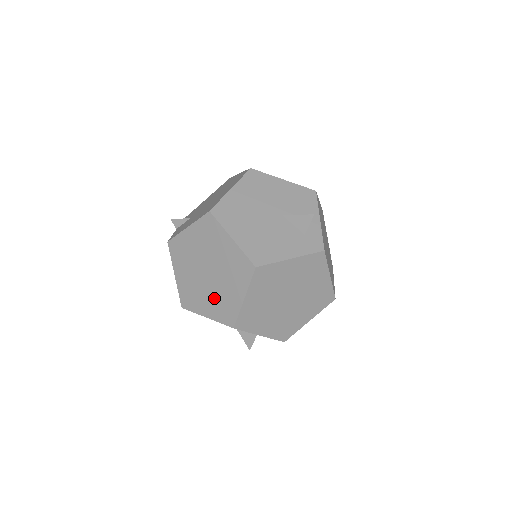
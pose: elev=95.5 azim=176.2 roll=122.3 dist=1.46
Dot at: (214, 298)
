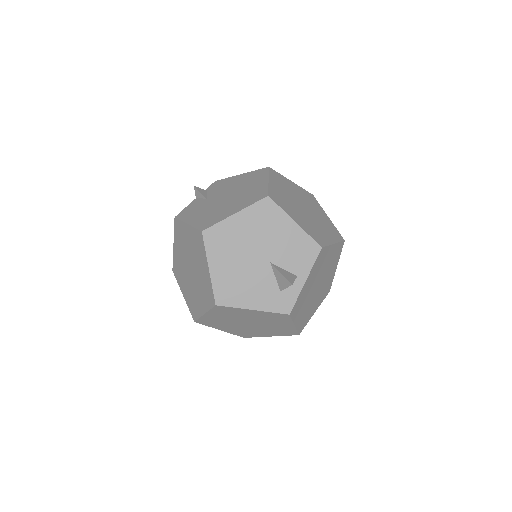
Dot at: (190, 290)
